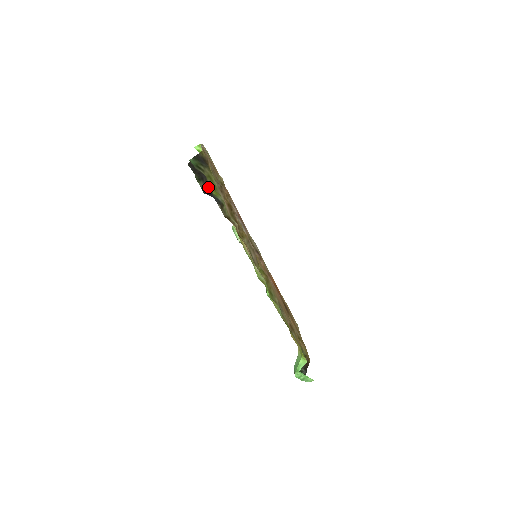
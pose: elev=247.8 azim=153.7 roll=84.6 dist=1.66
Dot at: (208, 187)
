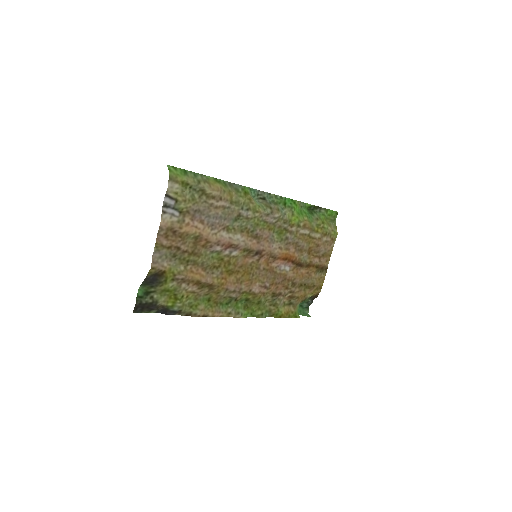
Dot at: (162, 305)
